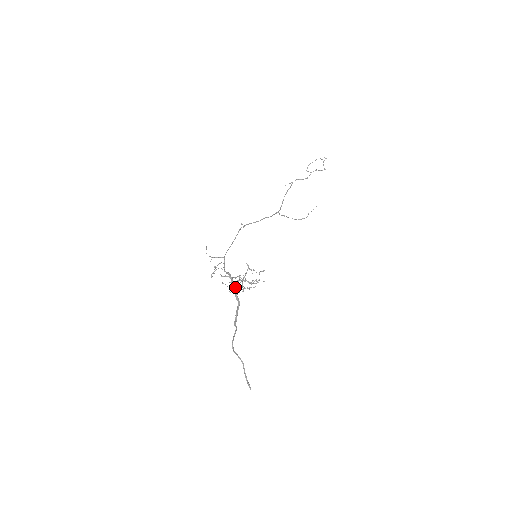
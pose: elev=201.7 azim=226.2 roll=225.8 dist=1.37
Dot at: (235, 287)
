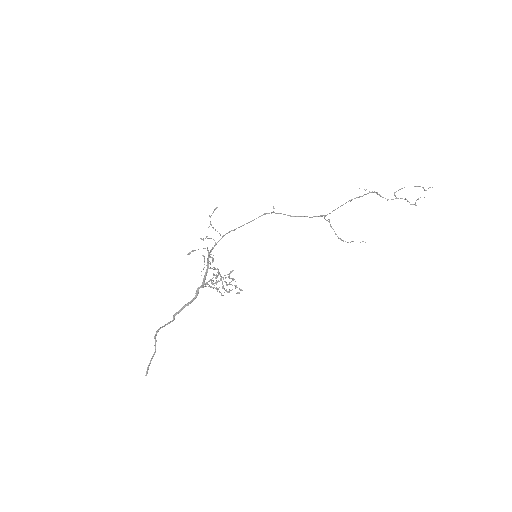
Dot at: (203, 281)
